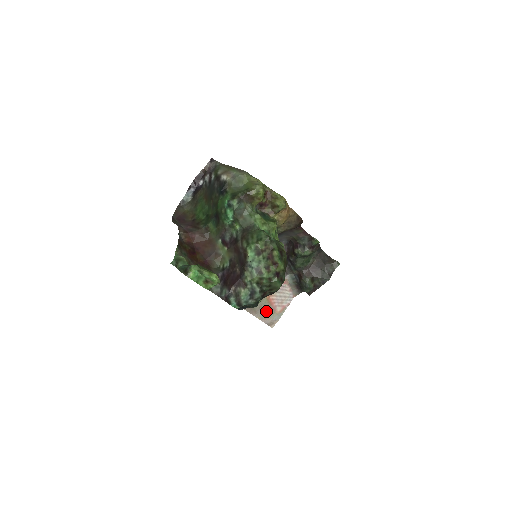
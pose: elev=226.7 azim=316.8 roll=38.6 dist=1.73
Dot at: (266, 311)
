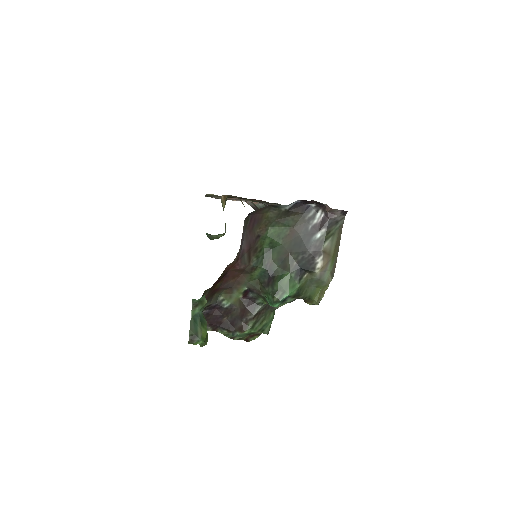
Dot at: (217, 198)
